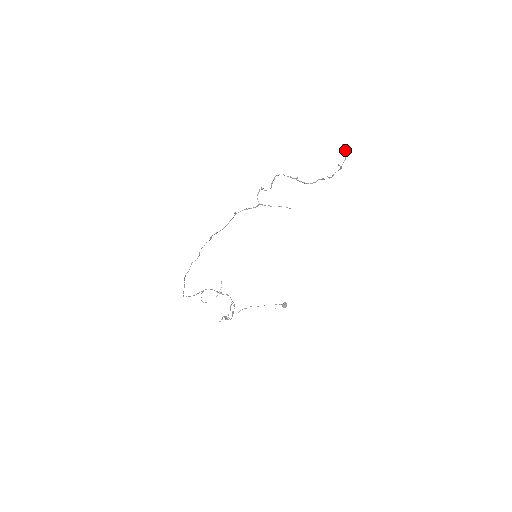
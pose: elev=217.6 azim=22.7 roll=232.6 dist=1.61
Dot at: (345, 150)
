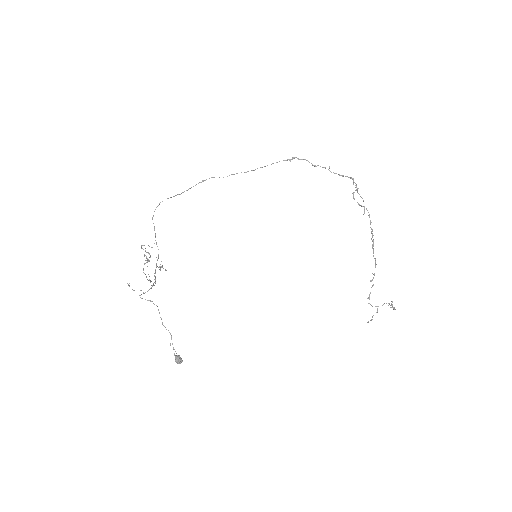
Dot at: (391, 307)
